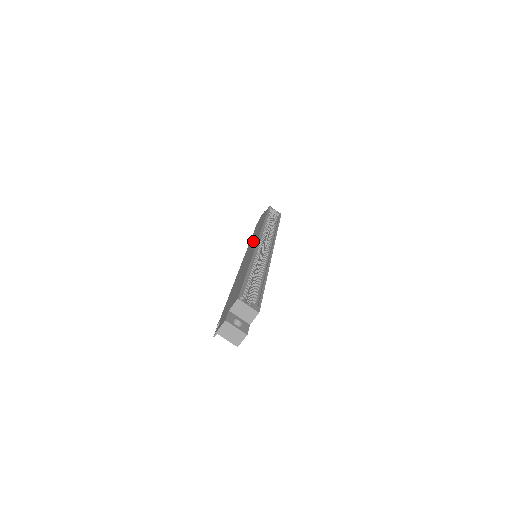
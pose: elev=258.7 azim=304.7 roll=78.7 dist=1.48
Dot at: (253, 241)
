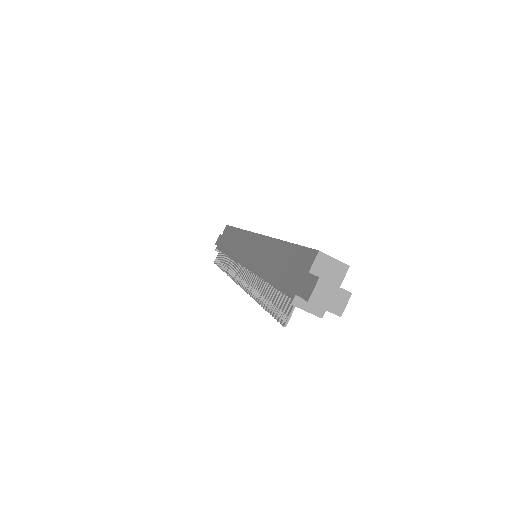
Dot at: (241, 245)
